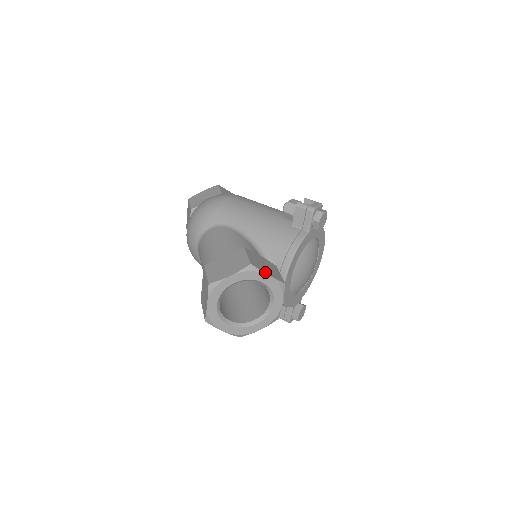
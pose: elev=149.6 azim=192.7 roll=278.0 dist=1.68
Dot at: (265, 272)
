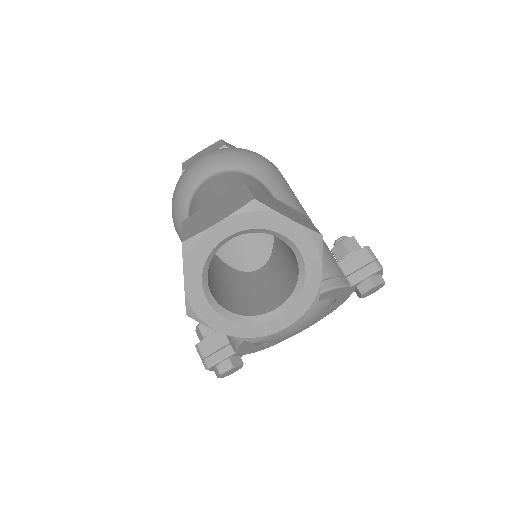
Dot at: (321, 265)
